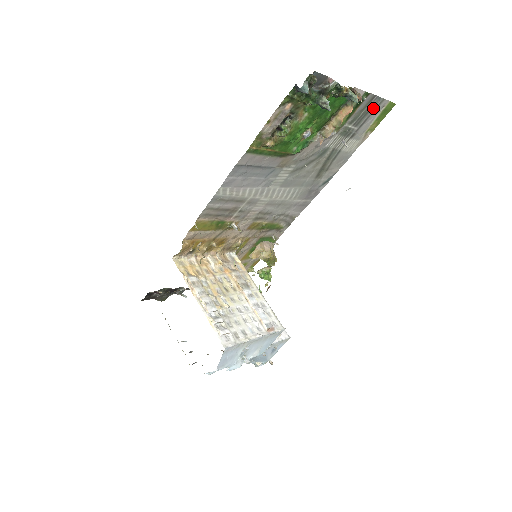
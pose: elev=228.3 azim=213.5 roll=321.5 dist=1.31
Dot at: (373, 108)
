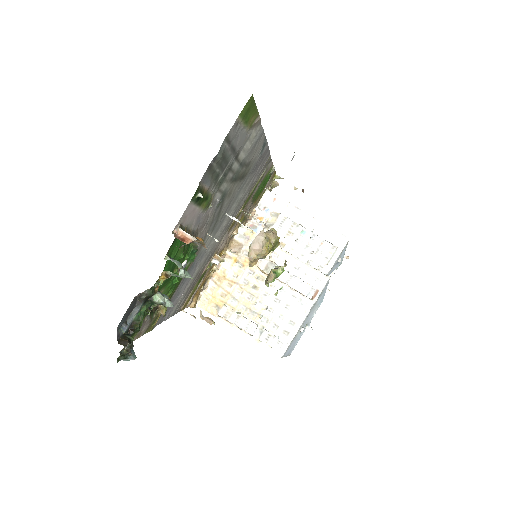
Dot at: (225, 149)
